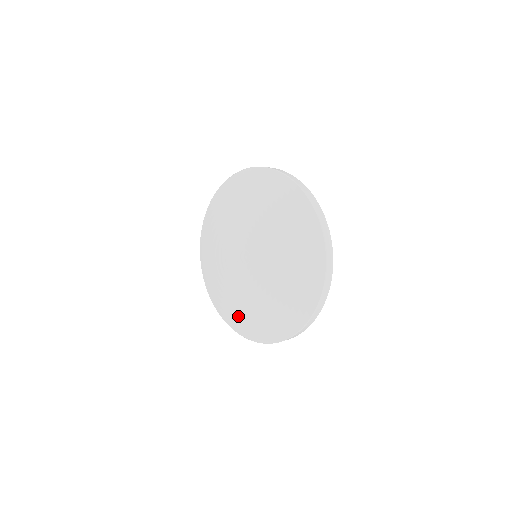
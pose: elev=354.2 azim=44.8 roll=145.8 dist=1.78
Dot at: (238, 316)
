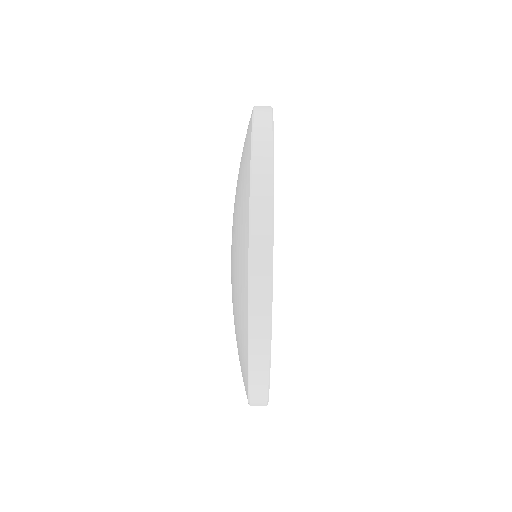
Dot at: occluded
